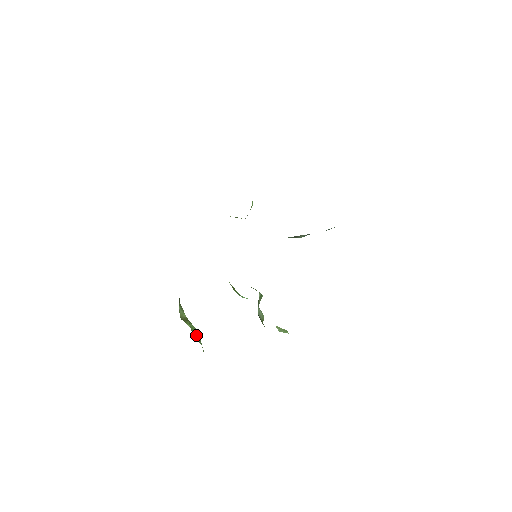
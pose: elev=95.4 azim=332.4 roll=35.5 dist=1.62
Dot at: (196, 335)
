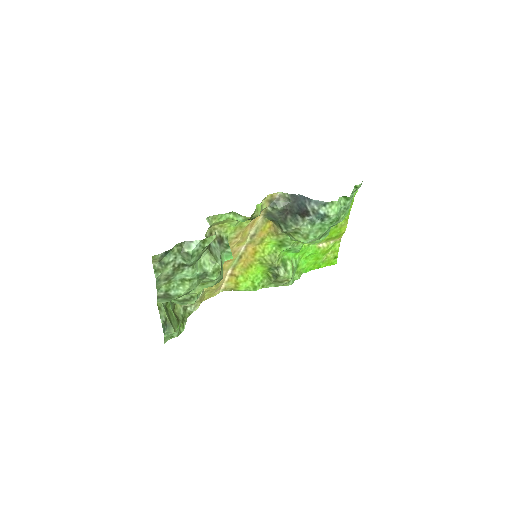
Dot at: (169, 315)
